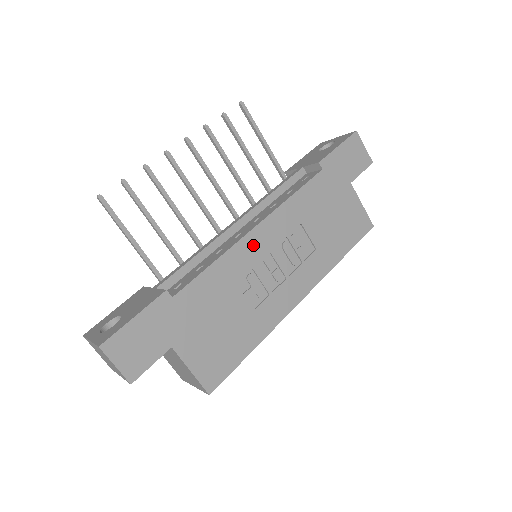
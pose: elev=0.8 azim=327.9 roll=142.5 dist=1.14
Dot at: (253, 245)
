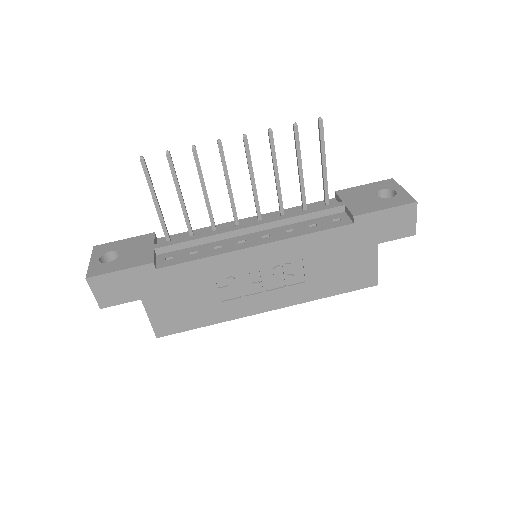
Dot at: (246, 258)
